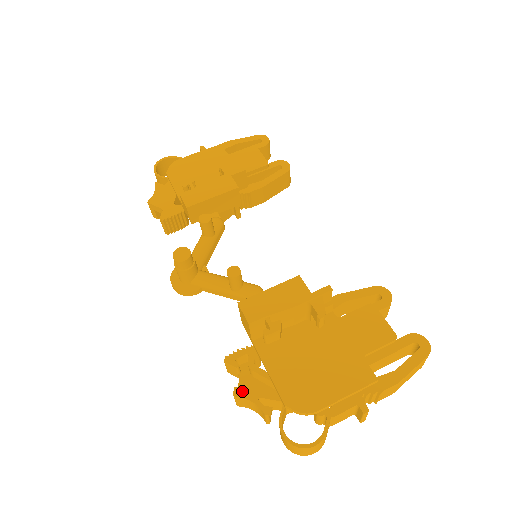
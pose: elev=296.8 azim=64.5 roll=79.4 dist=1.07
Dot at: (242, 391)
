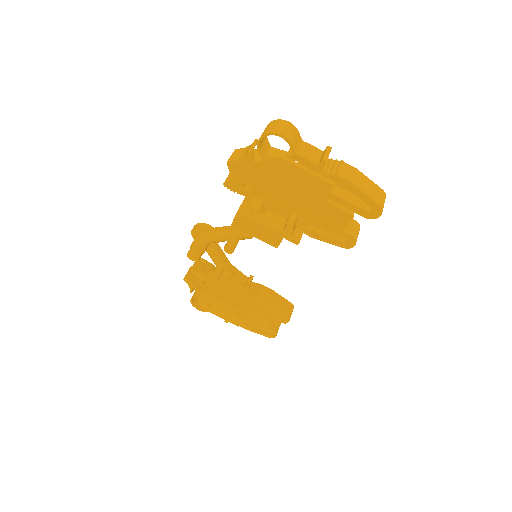
Dot at: (188, 282)
